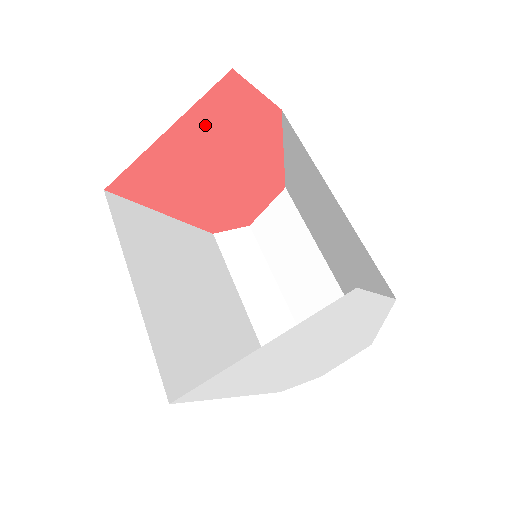
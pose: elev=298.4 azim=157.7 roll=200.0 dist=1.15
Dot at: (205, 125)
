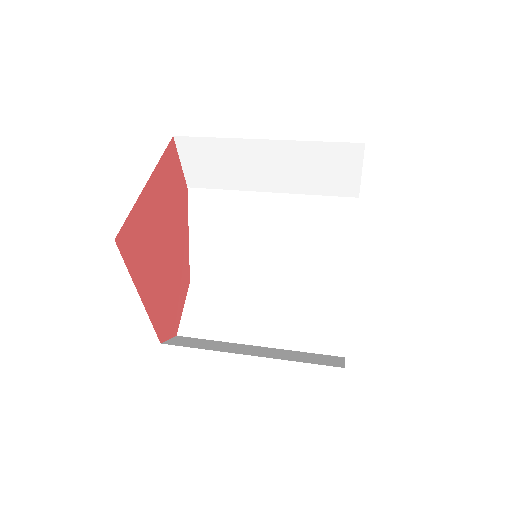
Dot at: (162, 184)
